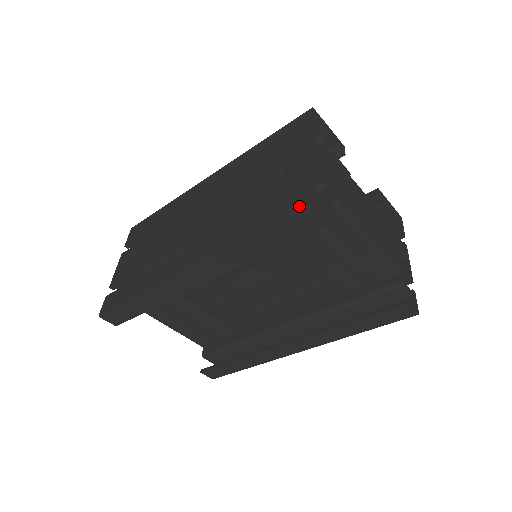
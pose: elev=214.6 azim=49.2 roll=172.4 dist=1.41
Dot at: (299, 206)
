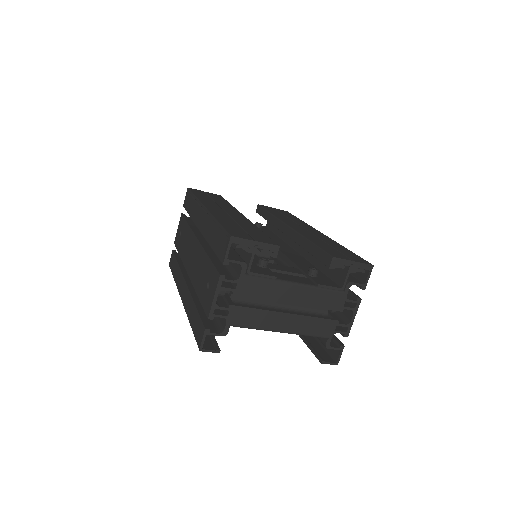
Dot at: (198, 342)
